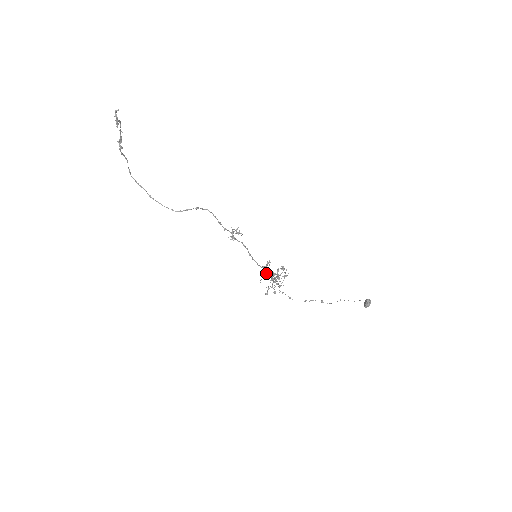
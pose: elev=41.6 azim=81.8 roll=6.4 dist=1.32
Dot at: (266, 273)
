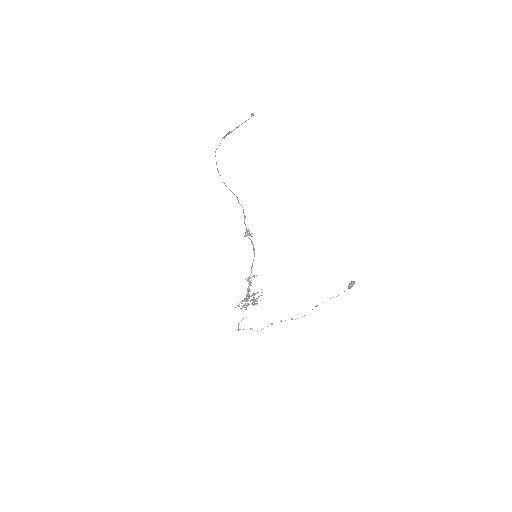
Dot at: (249, 284)
